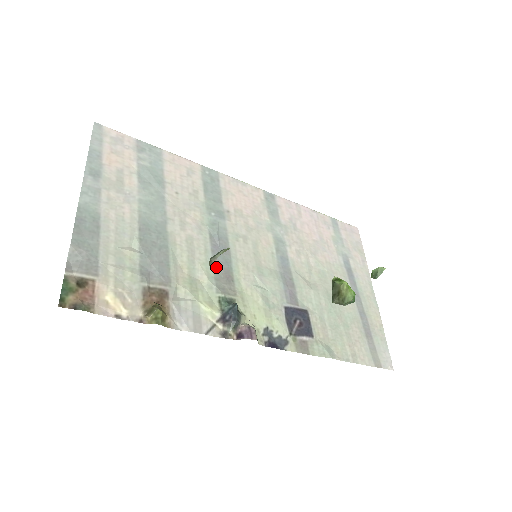
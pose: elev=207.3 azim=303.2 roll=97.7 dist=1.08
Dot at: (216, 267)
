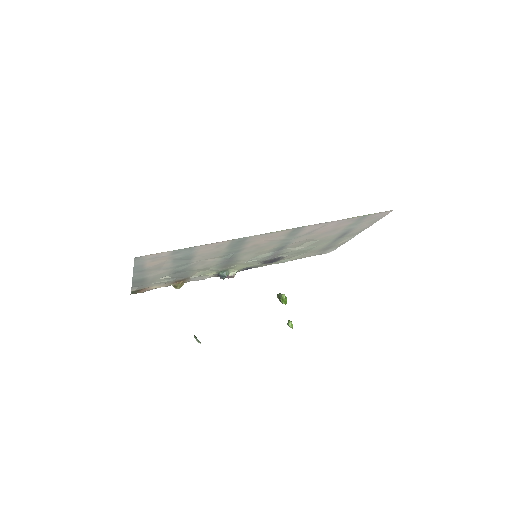
Dot at: (222, 266)
